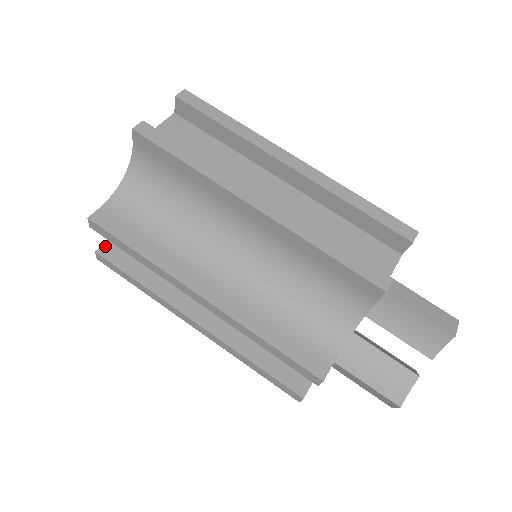
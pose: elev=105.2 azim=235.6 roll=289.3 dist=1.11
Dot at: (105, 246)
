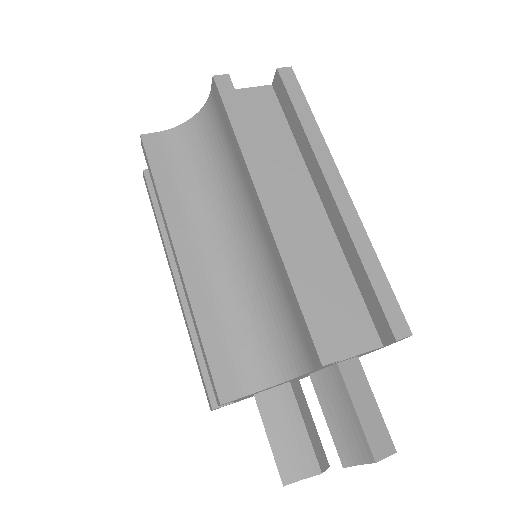
Dot at: occluded
